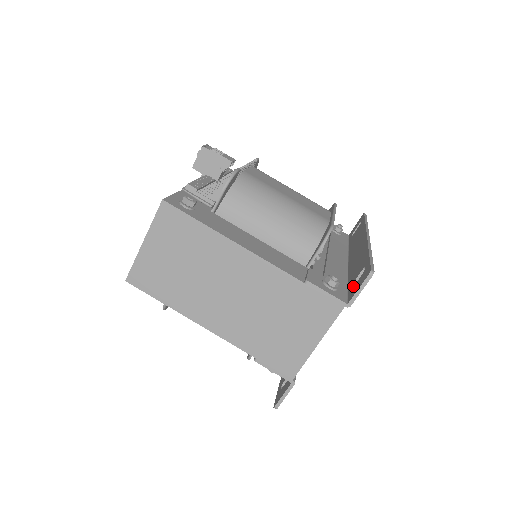
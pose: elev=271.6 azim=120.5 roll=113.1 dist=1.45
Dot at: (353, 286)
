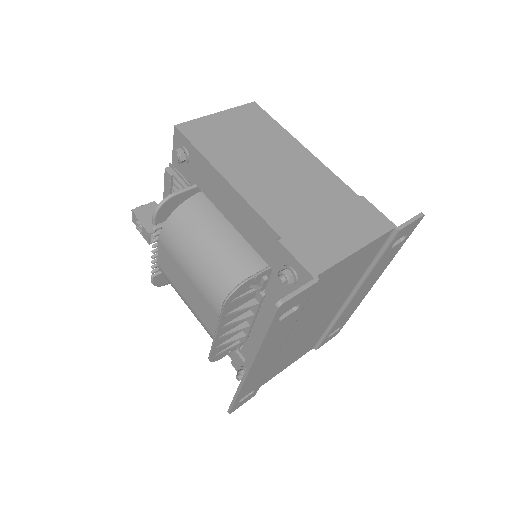
Dot at: occluded
